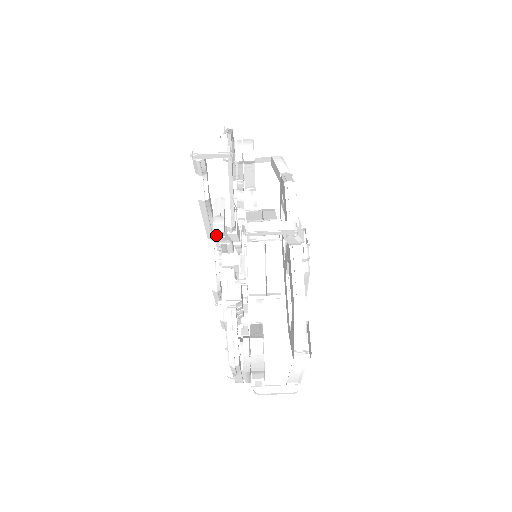
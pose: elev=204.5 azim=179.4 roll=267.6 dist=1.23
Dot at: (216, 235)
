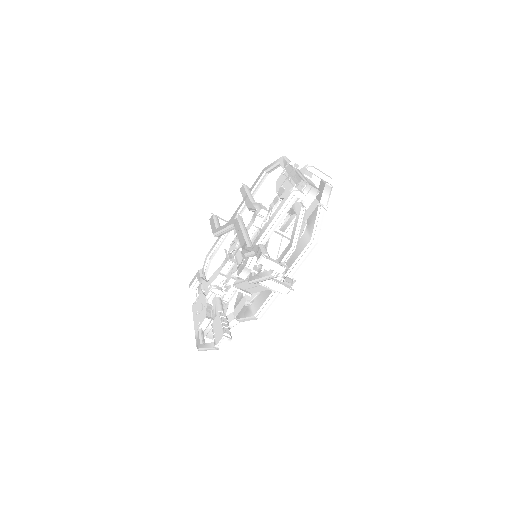
Dot at: (239, 274)
